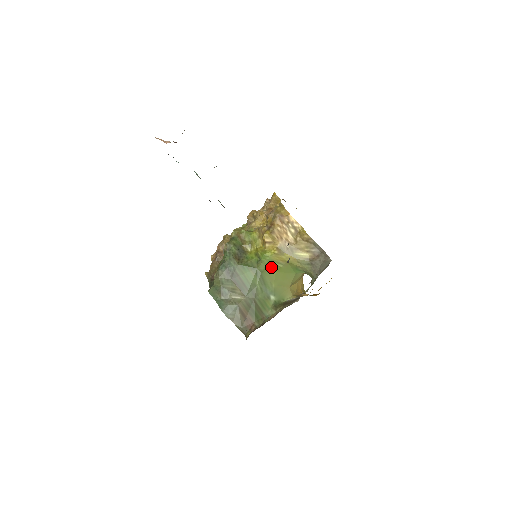
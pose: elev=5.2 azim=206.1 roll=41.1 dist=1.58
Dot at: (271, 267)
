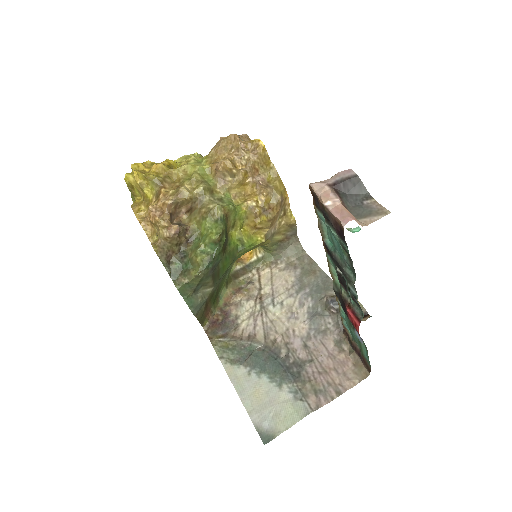
Dot at: occluded
